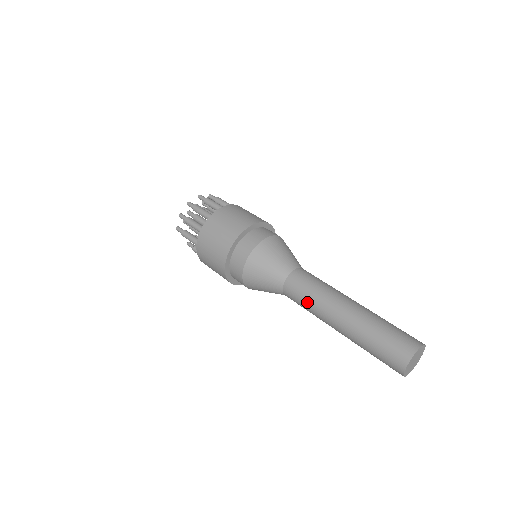
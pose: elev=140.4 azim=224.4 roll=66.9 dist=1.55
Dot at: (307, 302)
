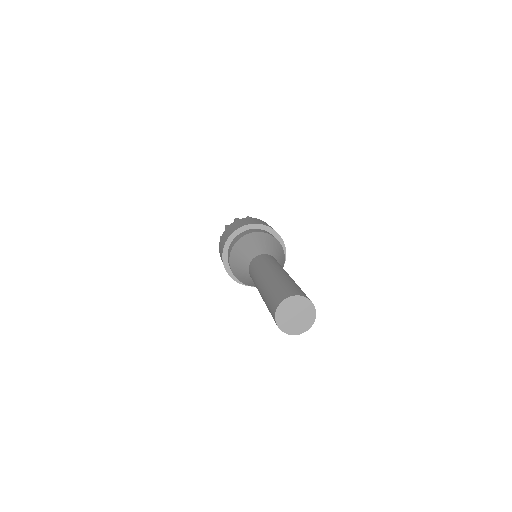
Dot at: (253, 281)
